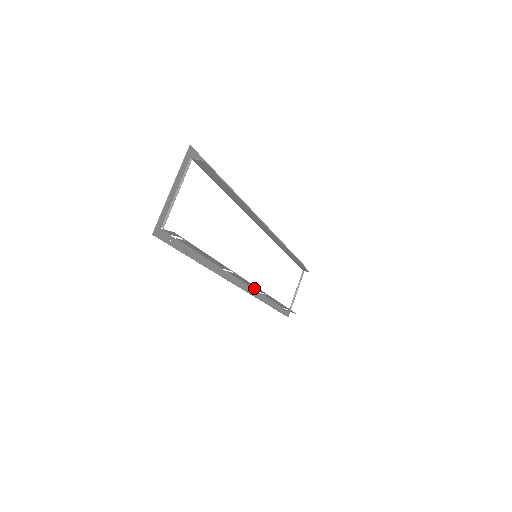
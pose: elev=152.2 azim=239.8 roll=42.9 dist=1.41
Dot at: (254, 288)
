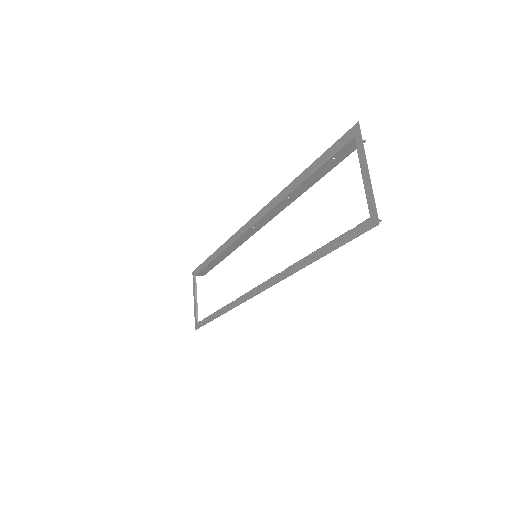
Dot at: occluded
